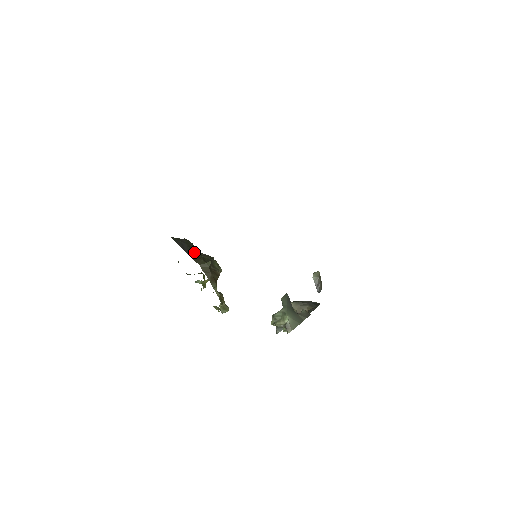
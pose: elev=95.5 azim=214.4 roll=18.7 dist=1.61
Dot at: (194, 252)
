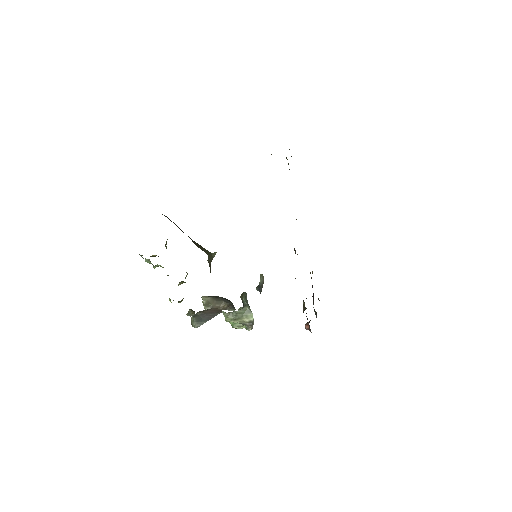
Dot at: occluded
